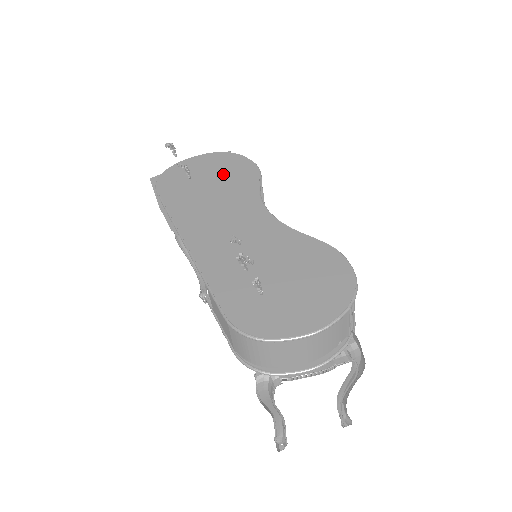
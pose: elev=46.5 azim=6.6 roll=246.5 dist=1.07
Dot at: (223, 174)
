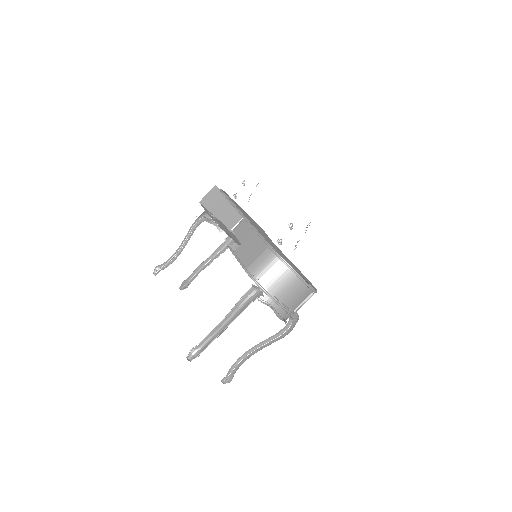
Dot at: occluded
